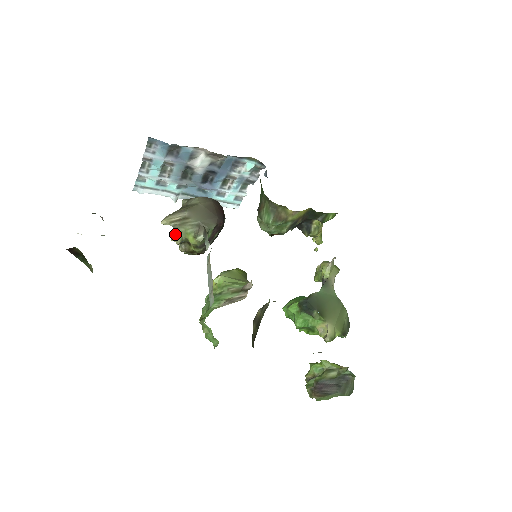
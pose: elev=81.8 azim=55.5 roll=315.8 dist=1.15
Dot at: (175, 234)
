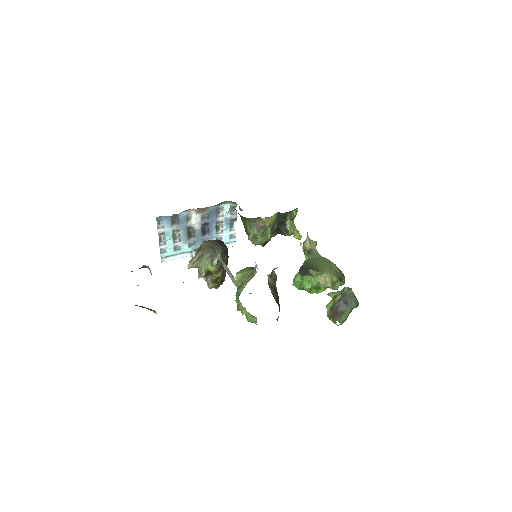
Dot at: (199, 271)
